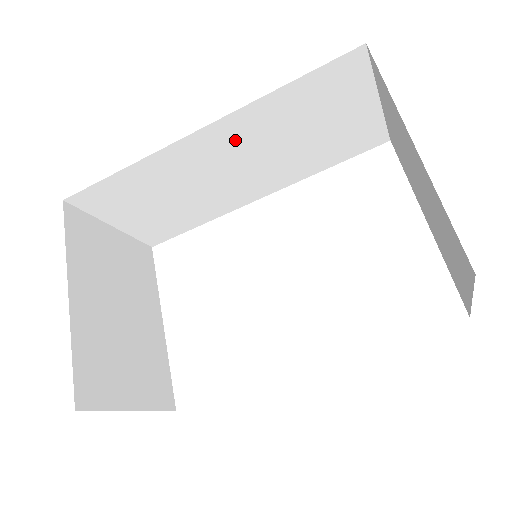
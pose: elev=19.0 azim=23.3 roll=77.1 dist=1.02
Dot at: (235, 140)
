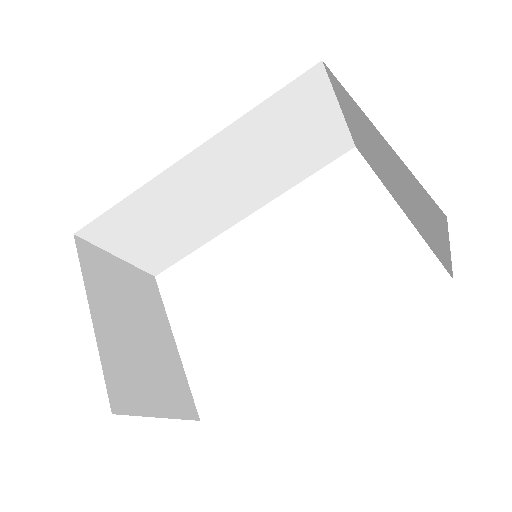
Dot at: (222, 159)
